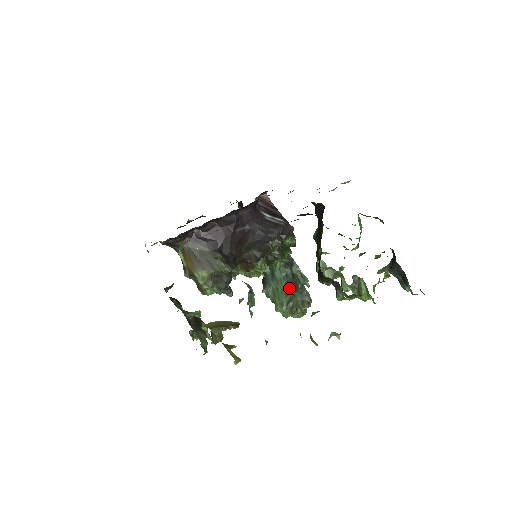
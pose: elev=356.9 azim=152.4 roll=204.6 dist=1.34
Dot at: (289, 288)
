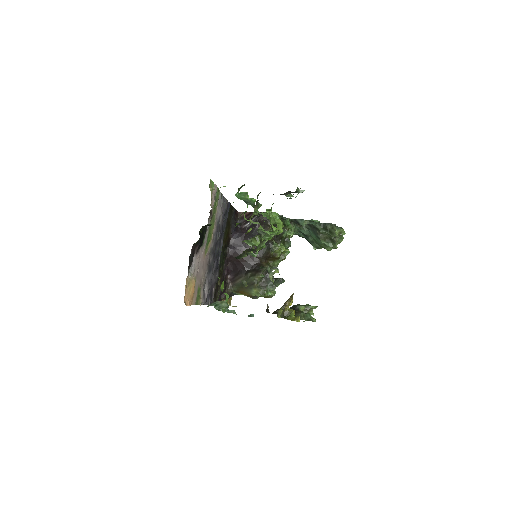
Dot at: (316, 233)
